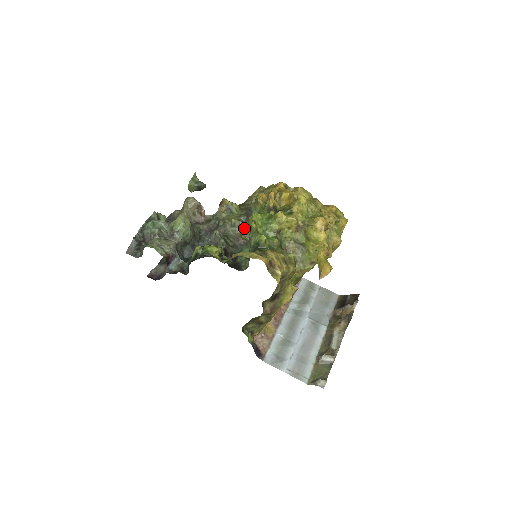
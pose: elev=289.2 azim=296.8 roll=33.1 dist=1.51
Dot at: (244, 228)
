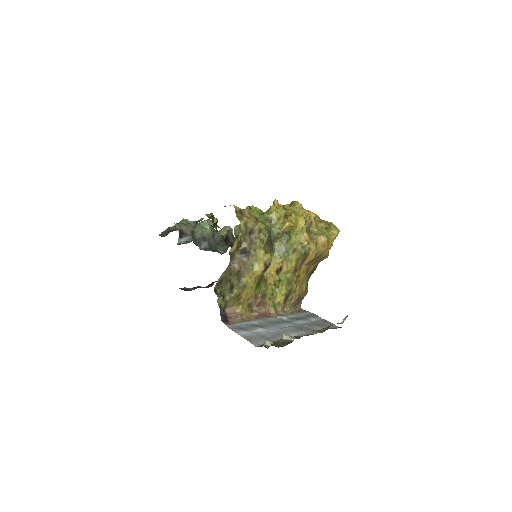
Dot at: occluded
